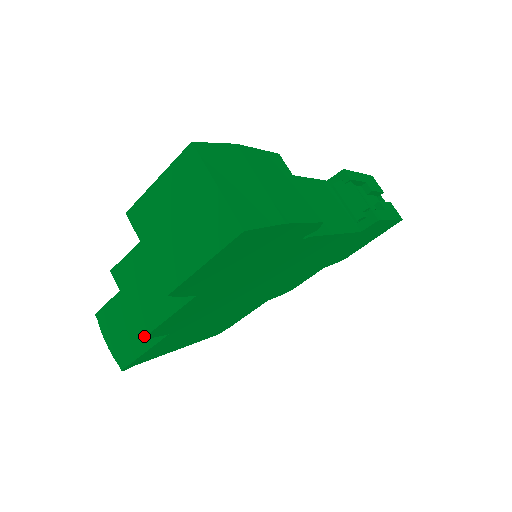
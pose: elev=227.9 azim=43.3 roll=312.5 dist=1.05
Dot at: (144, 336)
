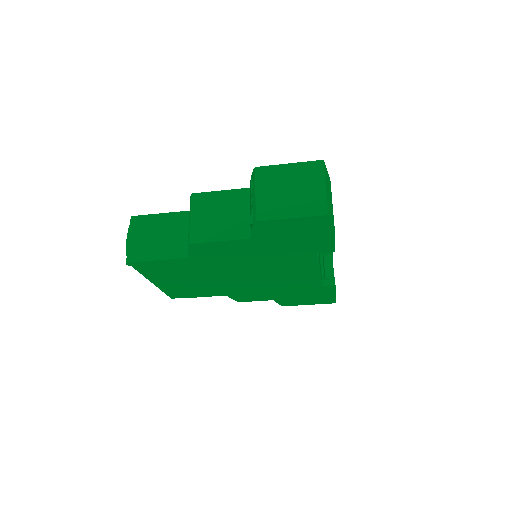
Dot at: (191, 243)
